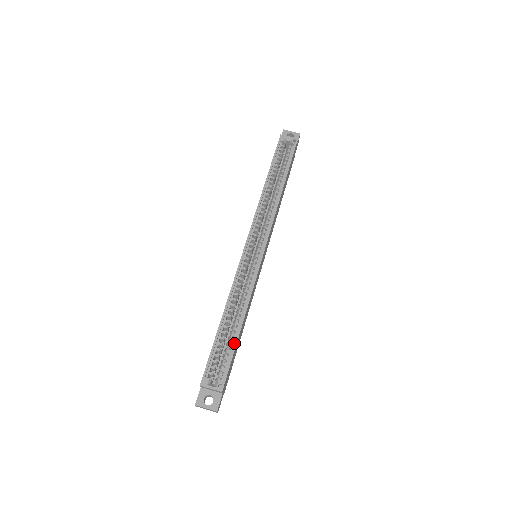
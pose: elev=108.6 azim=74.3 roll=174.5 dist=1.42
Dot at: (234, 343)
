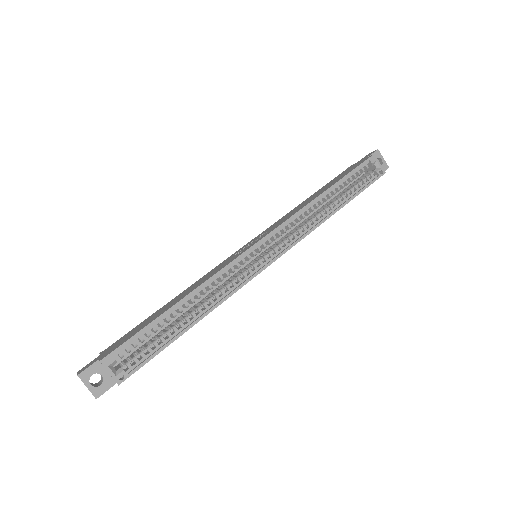
Dot at: (170, 340)
